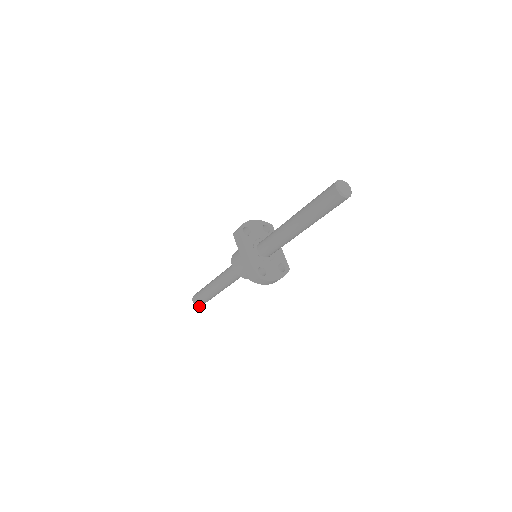
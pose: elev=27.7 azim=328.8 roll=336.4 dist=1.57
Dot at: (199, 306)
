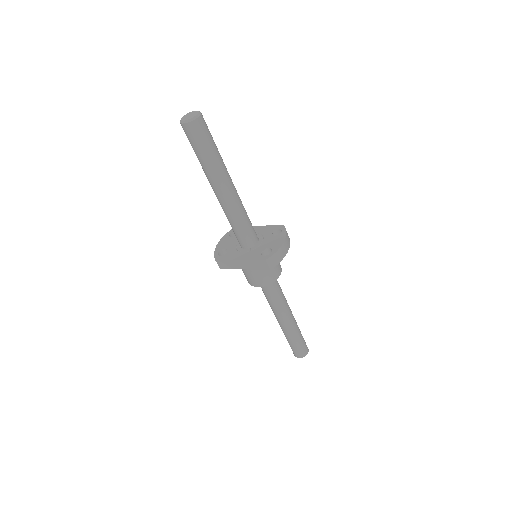
Dot at: occluded
